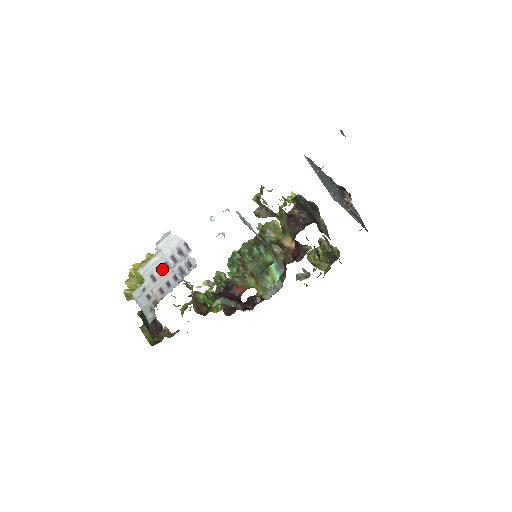
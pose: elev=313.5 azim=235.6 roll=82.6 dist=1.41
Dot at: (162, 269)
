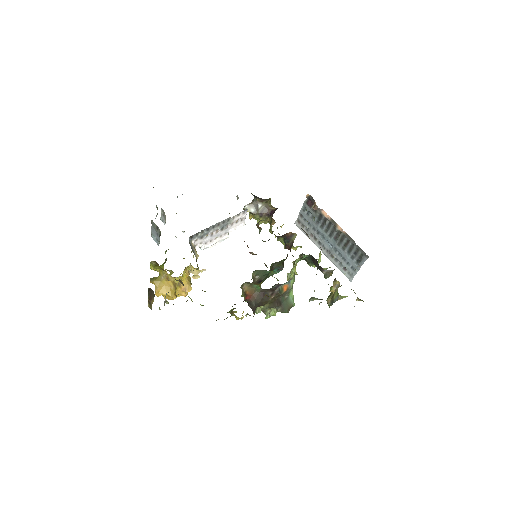
Dot at: occluded
